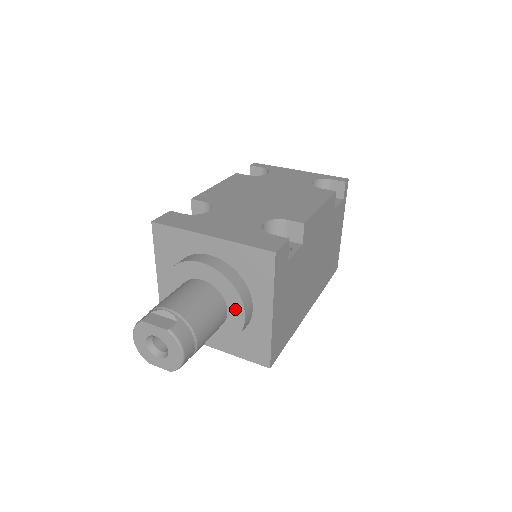
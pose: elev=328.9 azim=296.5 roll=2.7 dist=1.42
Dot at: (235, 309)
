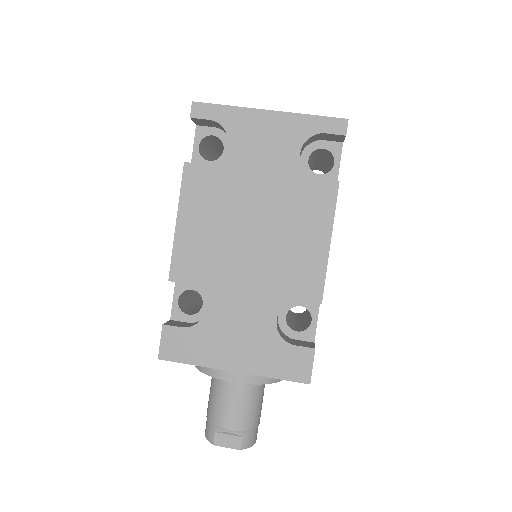
Dot at: occluded
